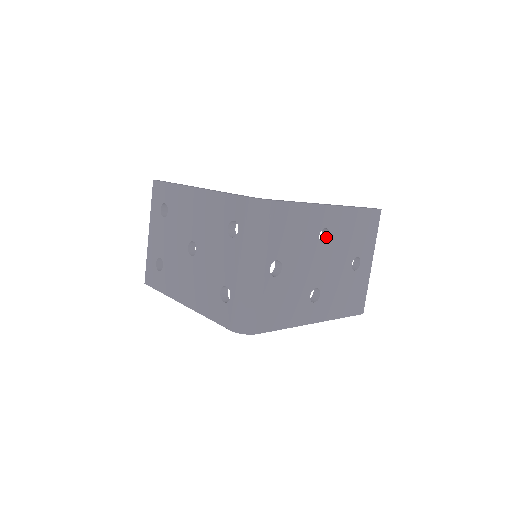
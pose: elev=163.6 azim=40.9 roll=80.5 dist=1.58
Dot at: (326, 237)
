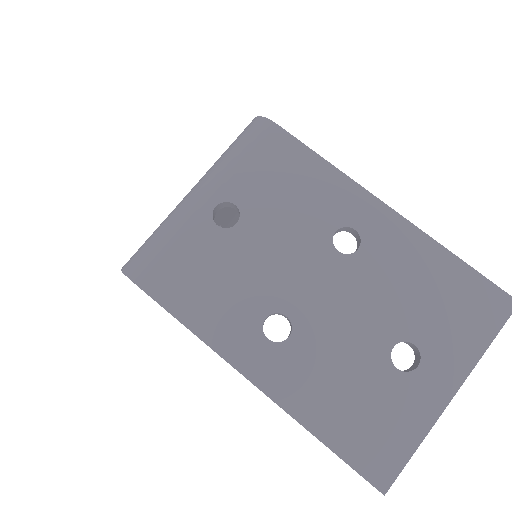
Dot at: (354, 252)
